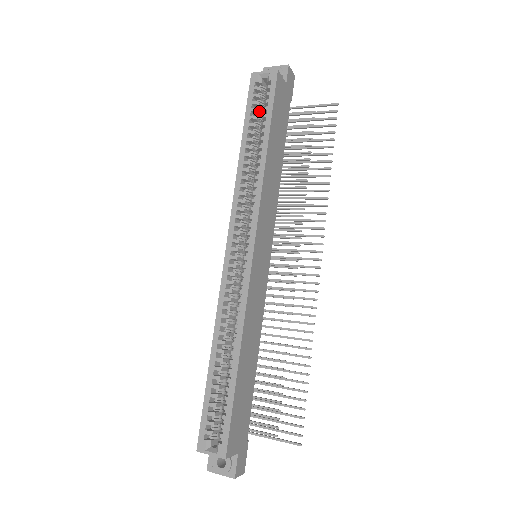
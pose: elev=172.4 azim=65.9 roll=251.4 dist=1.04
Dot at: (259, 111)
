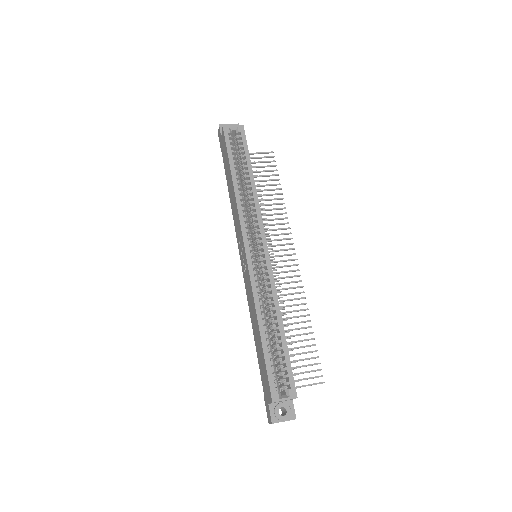
Dot at: (234, 153)
